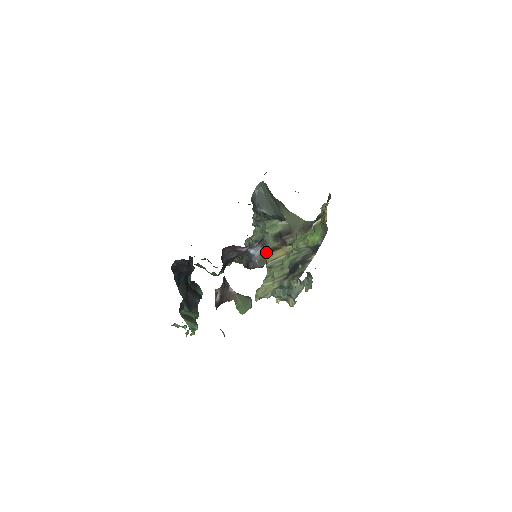
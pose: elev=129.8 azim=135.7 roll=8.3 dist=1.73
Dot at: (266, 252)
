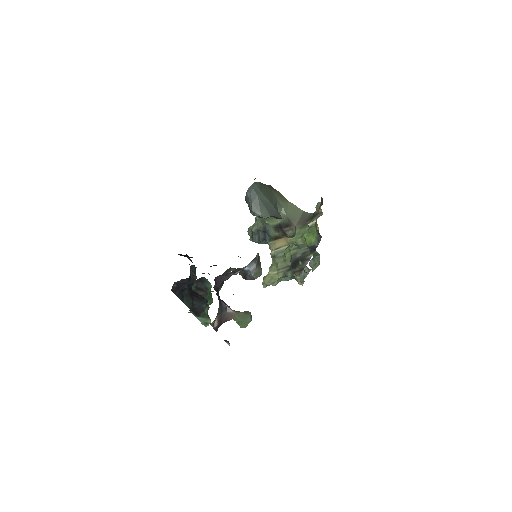
Dot at: (269, 240)
